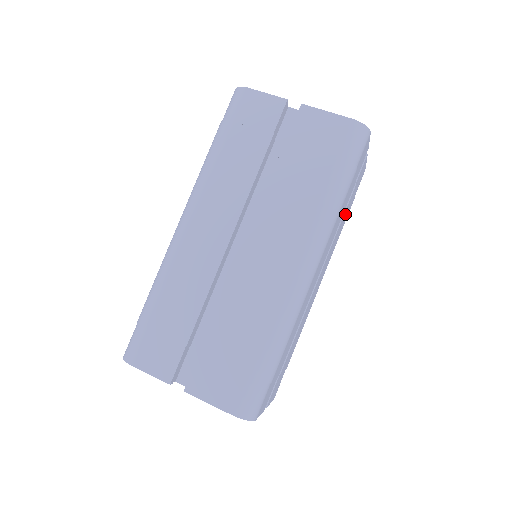
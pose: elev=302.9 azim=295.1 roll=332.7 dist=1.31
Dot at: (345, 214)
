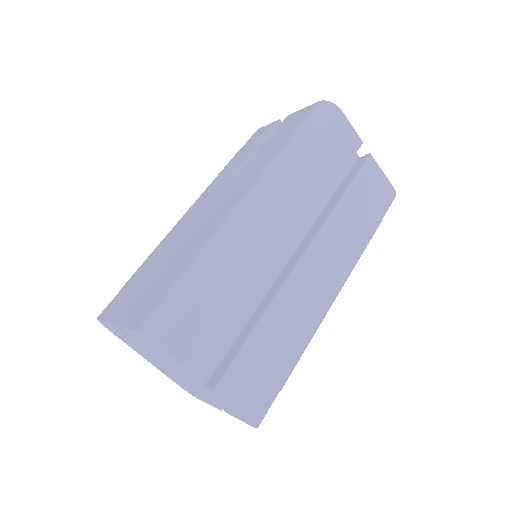
Dot at: (349, 207)
